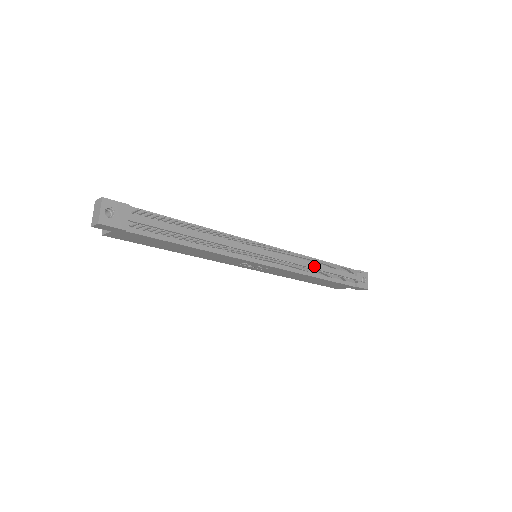
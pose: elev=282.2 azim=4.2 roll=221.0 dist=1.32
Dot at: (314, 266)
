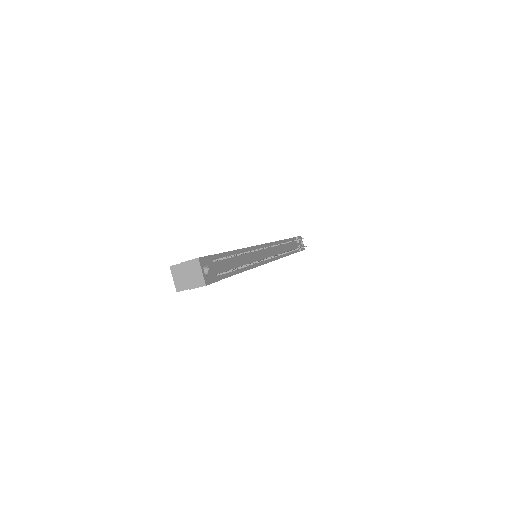
Dot at: (285, 247)
